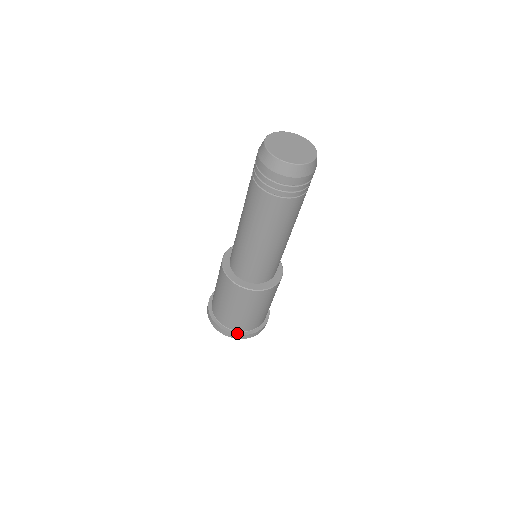
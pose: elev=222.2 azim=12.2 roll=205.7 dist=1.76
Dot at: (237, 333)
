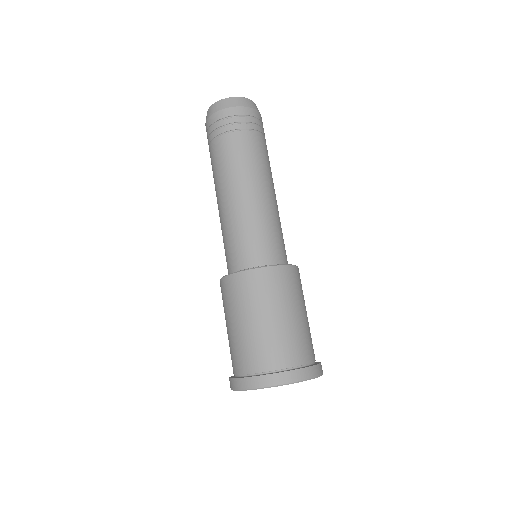
Dot at: (276, 372)
